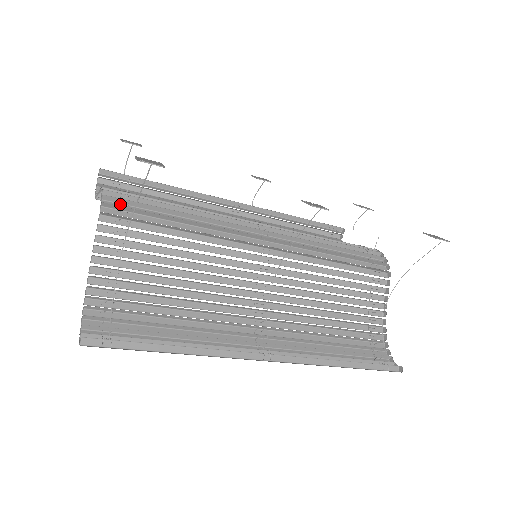
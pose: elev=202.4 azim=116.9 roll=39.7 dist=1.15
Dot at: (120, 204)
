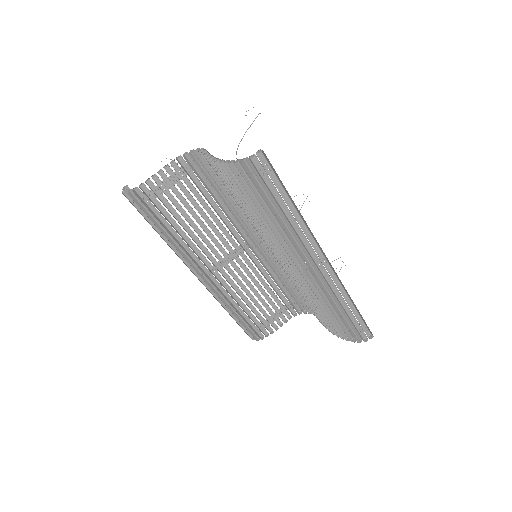
Dot at: (198, 163)
